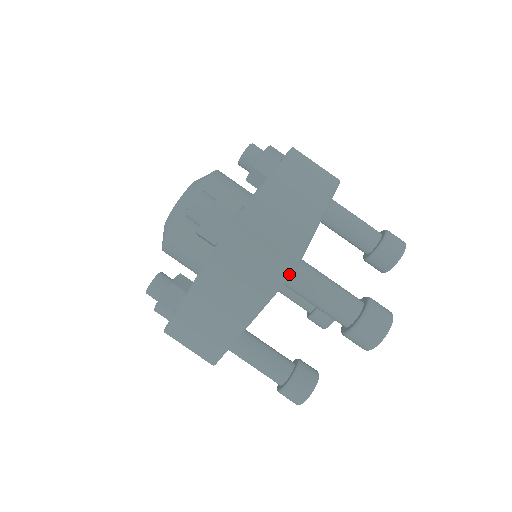
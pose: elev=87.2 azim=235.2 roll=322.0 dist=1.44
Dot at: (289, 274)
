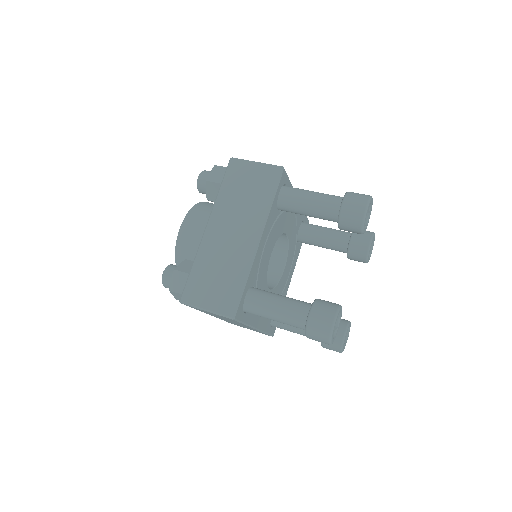
Dot at: (280, 173)
